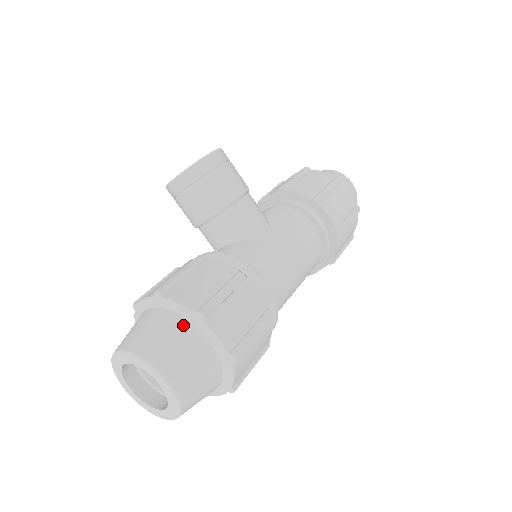
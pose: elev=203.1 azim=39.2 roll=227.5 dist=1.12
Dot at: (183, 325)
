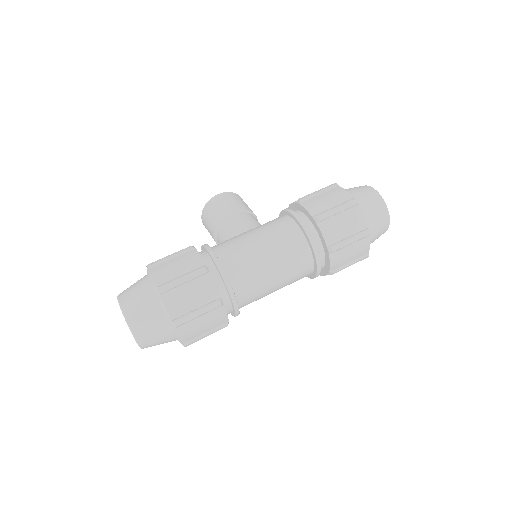
Dot at: (144, 277)
